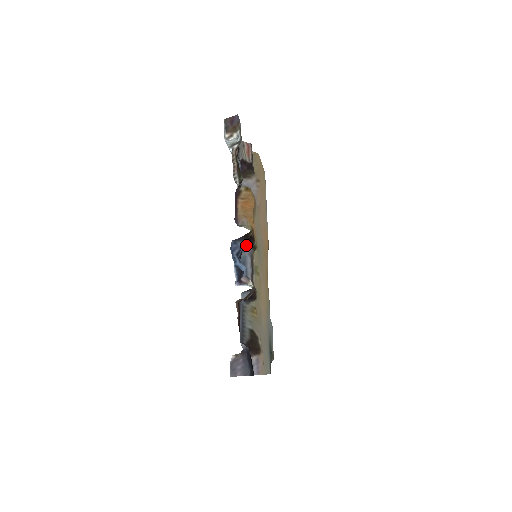
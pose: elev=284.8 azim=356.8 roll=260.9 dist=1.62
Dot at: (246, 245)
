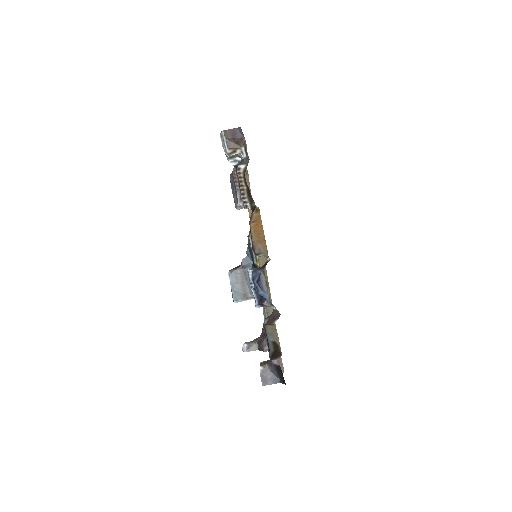
Dot at: occluded
